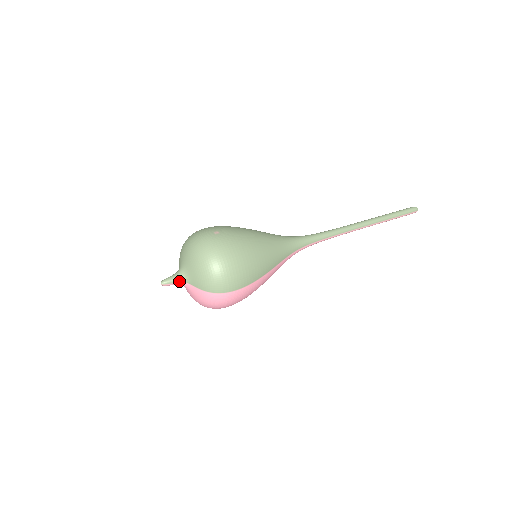
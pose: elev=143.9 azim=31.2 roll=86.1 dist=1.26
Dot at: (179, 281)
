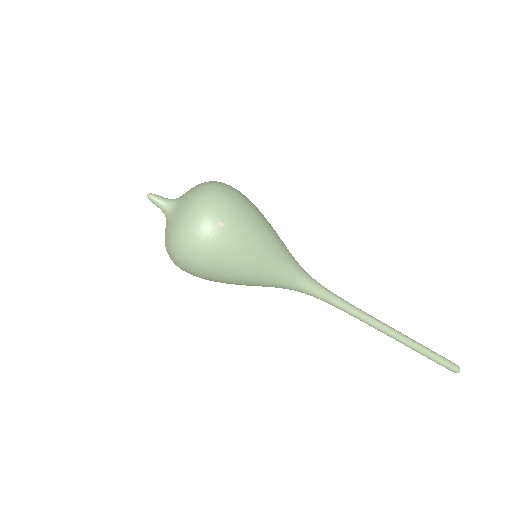
Dot at: (162, 210)
